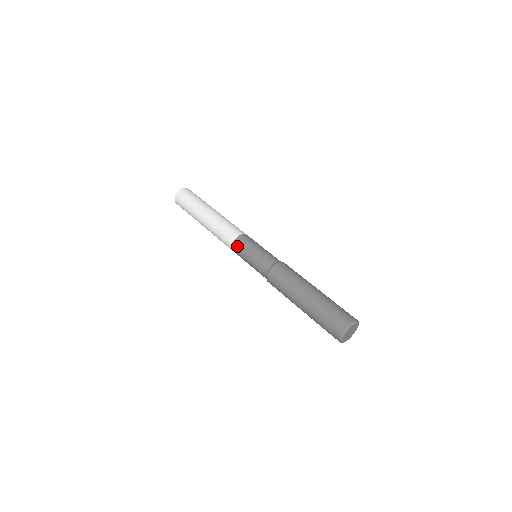
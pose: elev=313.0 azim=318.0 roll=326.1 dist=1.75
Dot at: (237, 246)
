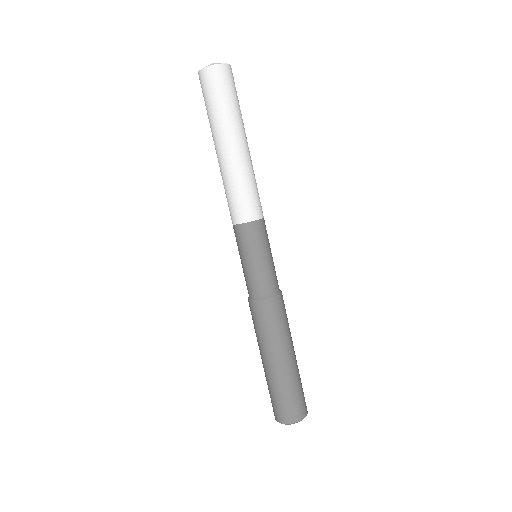
Dot at: (241, 234)
